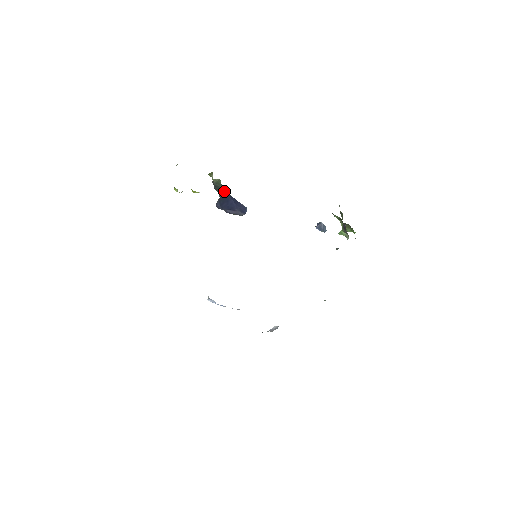
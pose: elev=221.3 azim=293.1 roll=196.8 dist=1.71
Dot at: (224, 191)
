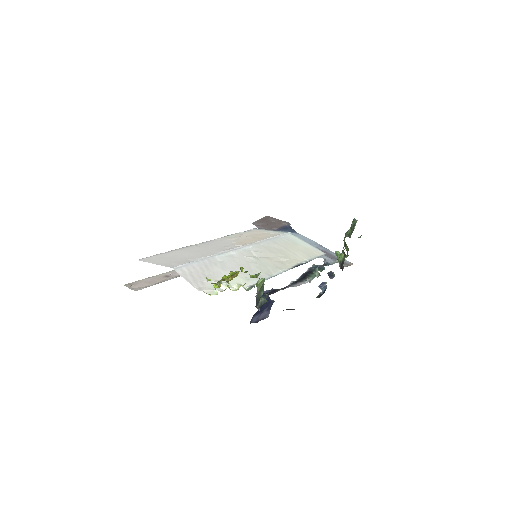
Dot at: (263, 304)
